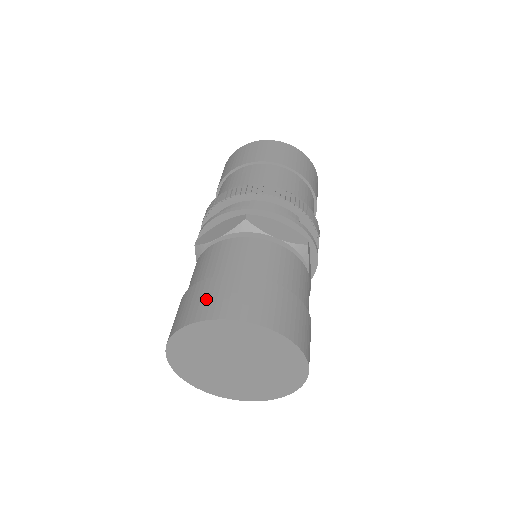
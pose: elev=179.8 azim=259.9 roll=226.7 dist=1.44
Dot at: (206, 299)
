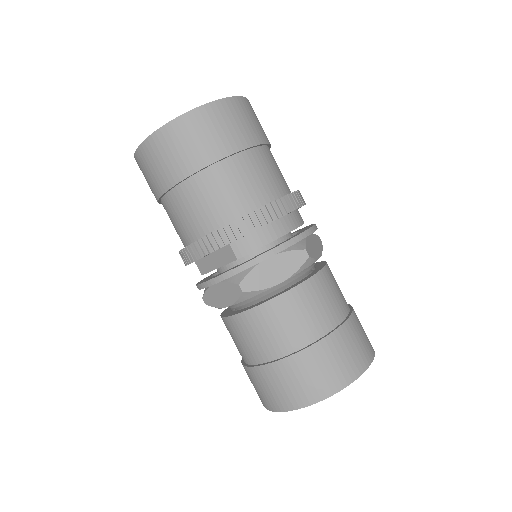
Dot at: (338, 363)
